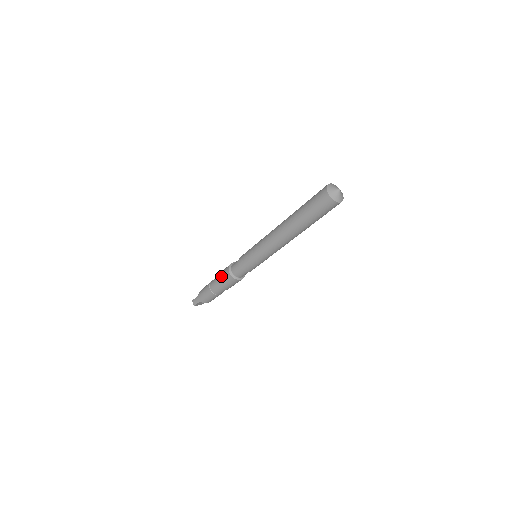
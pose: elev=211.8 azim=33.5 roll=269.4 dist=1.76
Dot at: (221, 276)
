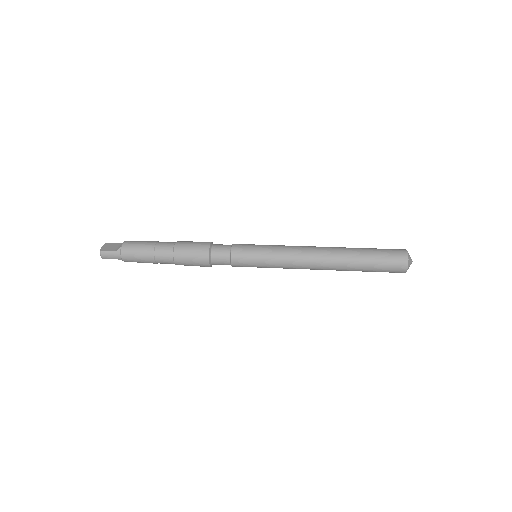
Dot at: (189, 257)
